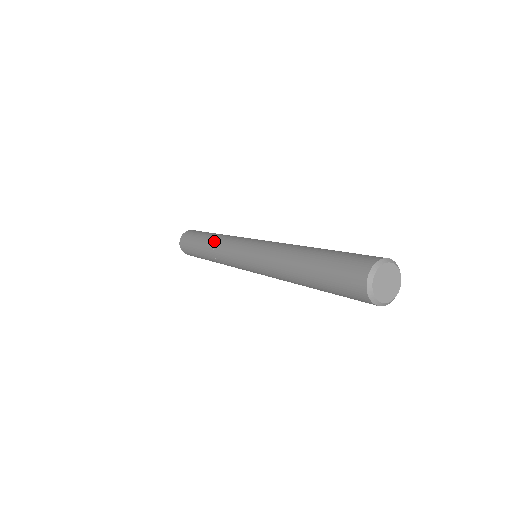
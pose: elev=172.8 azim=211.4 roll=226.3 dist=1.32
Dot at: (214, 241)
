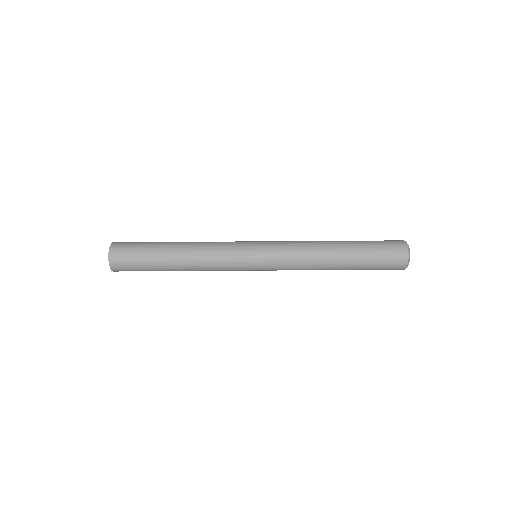
Dot at: occluded
